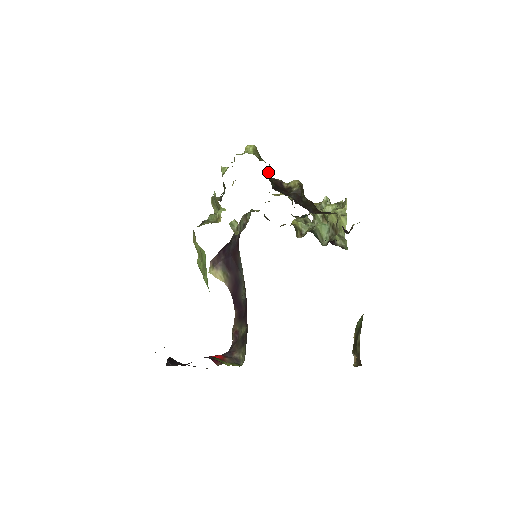
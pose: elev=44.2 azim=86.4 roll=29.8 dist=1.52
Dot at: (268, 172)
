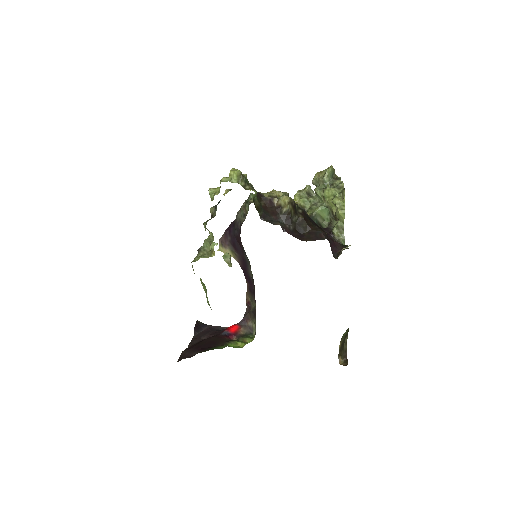
Dot at: (255, 199)
